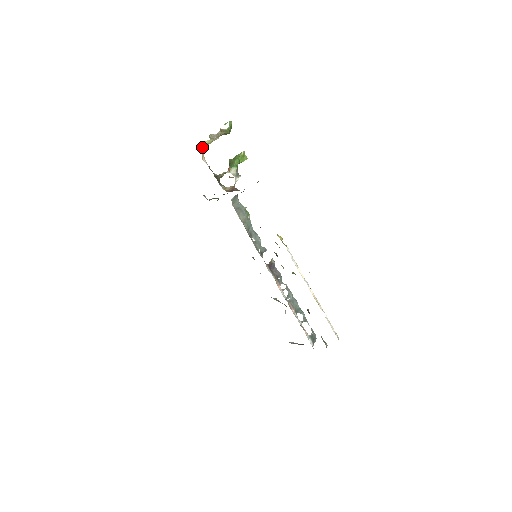
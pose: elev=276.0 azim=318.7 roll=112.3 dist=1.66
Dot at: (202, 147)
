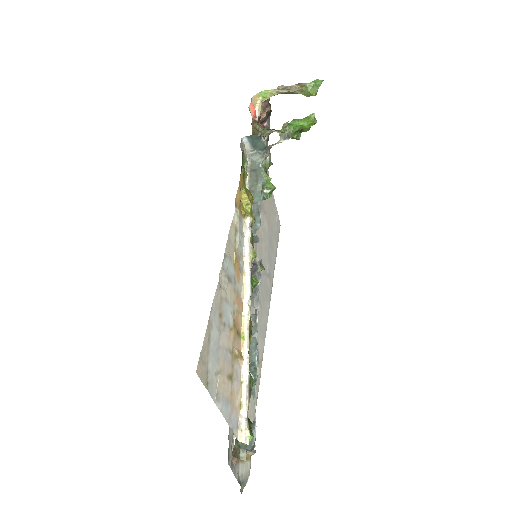
Dot at: (262, 95)
